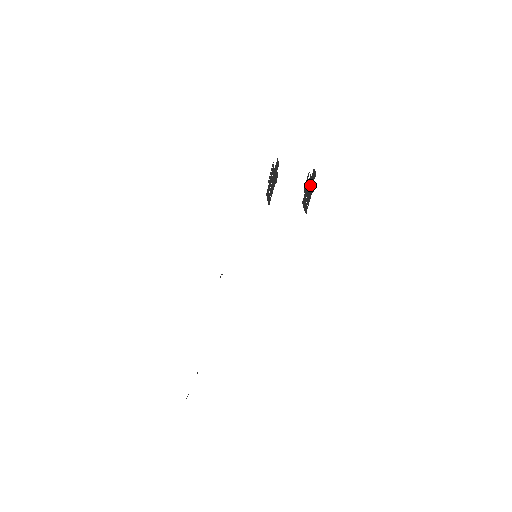
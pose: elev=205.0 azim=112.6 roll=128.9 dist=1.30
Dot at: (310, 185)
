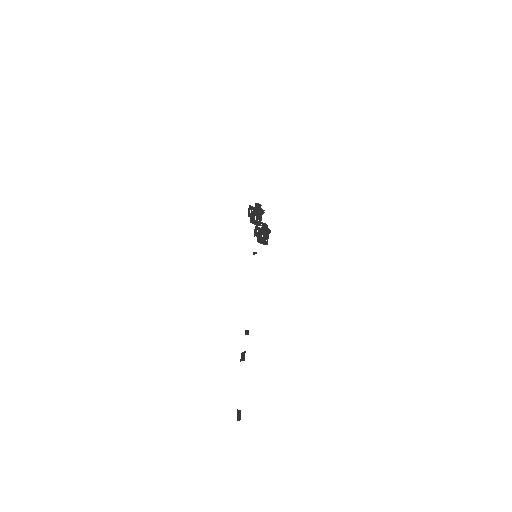
Dot at: (263, 230)
